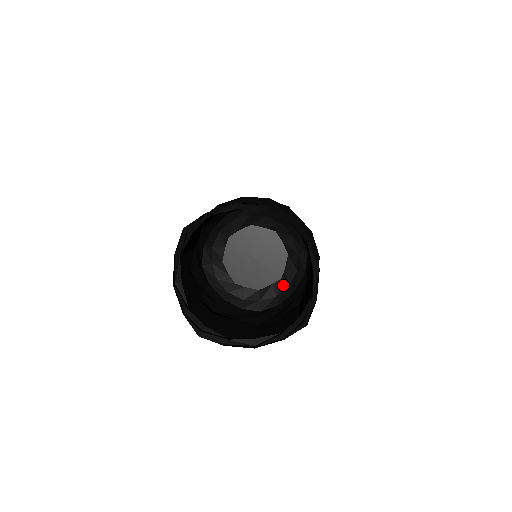
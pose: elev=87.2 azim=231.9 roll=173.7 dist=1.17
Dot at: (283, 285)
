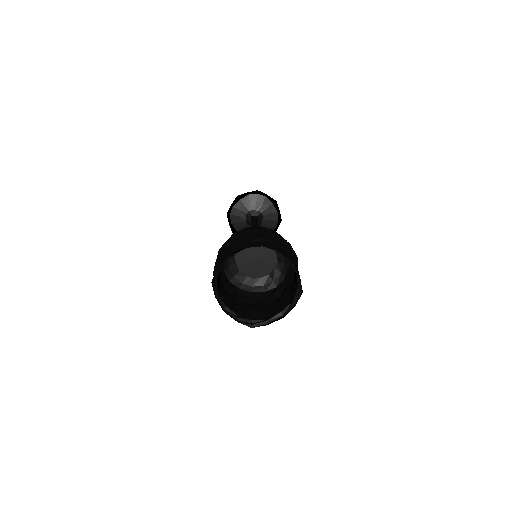
Dot at: (281, 265)
